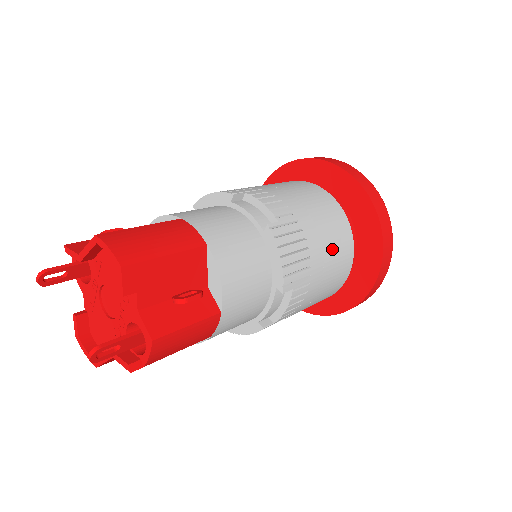
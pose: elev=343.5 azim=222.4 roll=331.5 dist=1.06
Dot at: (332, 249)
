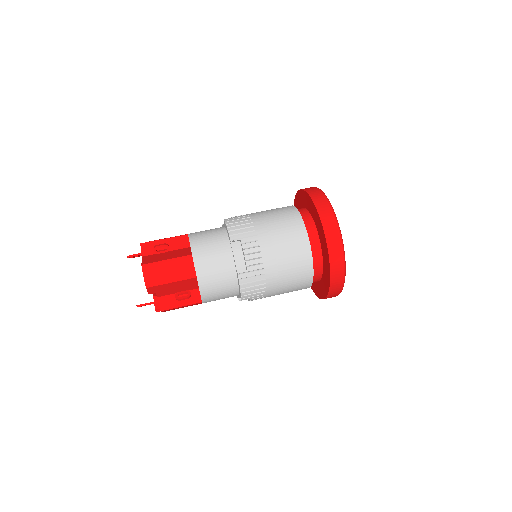
Dot at: (289, 282)
